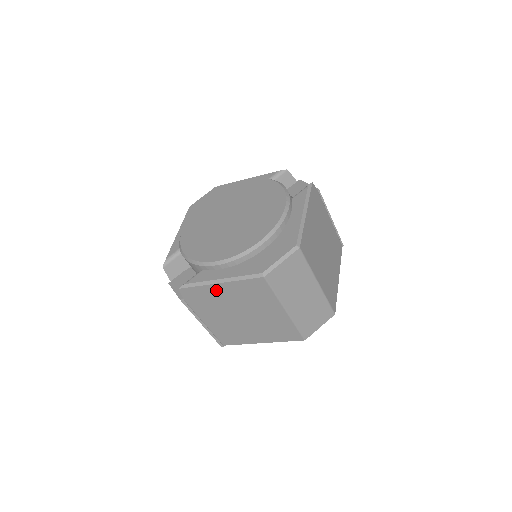
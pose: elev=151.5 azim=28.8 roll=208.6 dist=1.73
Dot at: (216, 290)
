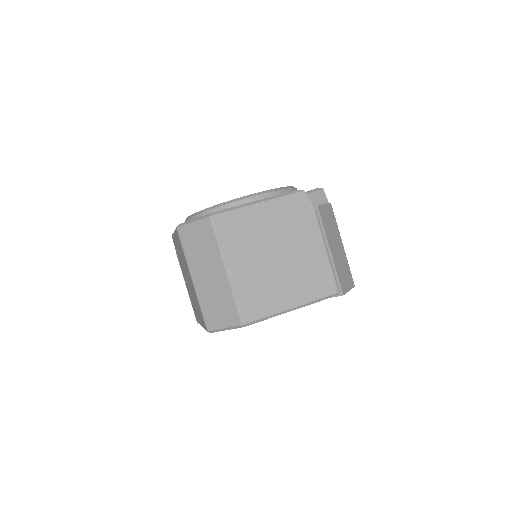
Dot at: occluded
